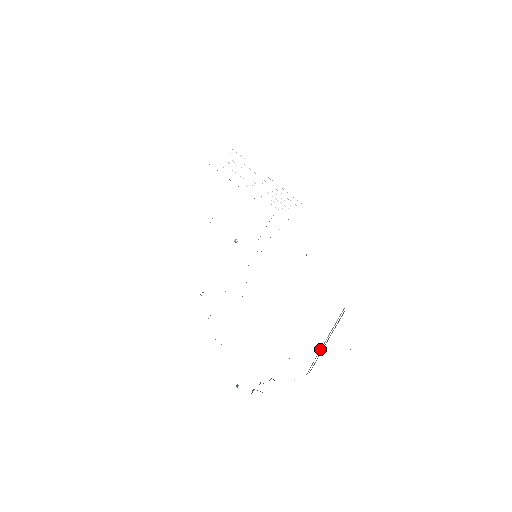
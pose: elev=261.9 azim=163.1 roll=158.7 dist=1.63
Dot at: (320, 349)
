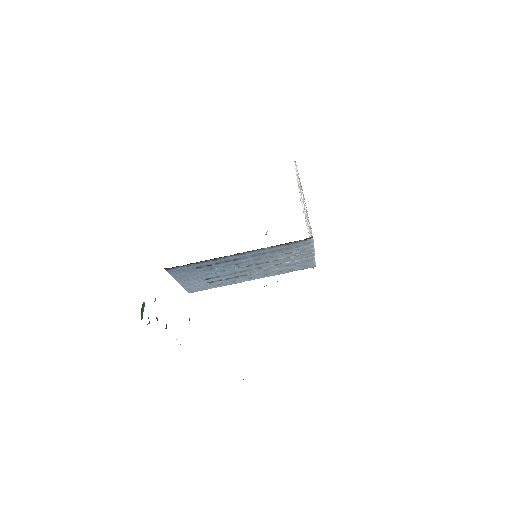
Dot at: occluded
